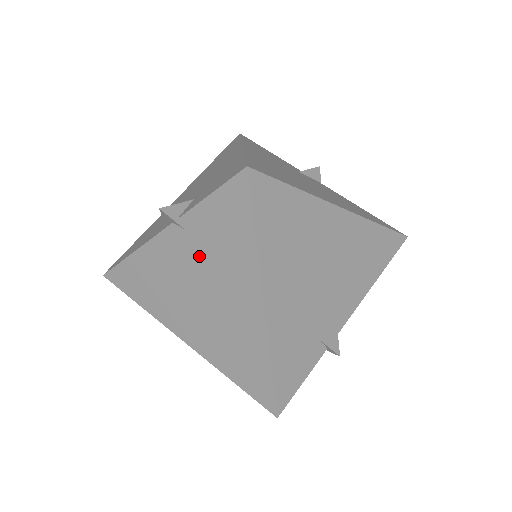
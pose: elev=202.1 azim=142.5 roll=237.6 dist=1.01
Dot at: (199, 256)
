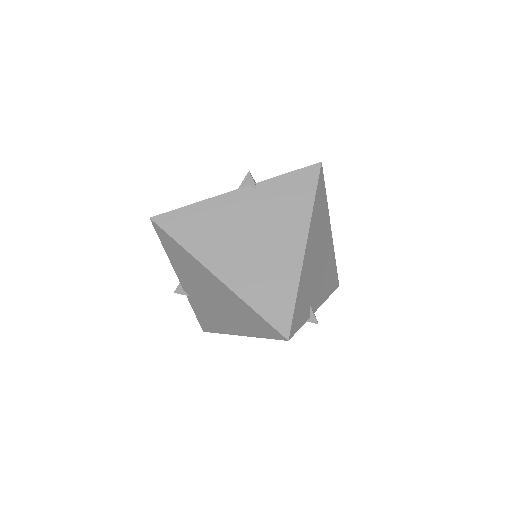
Dot at: (263, 209)
